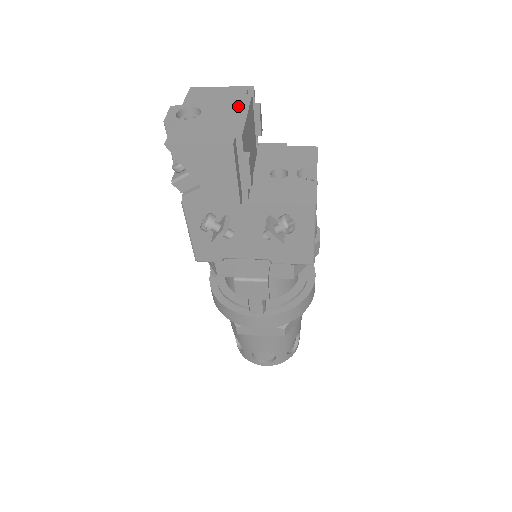
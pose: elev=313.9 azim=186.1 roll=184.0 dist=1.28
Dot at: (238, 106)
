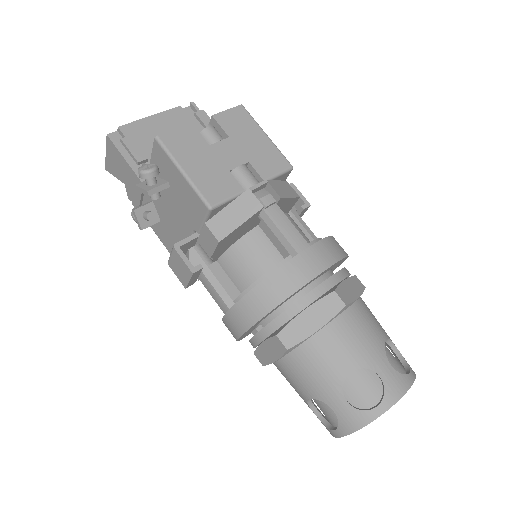
Dot at: occluded
